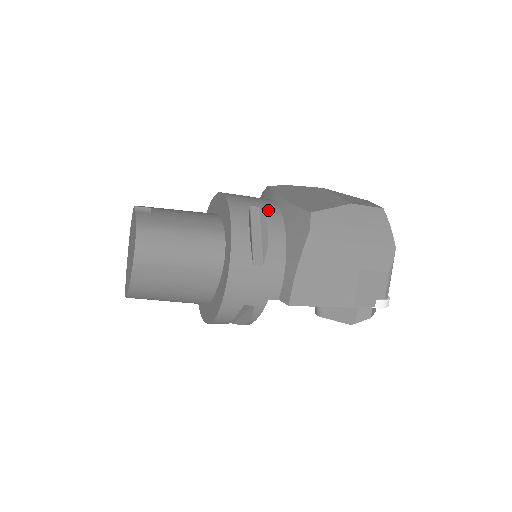
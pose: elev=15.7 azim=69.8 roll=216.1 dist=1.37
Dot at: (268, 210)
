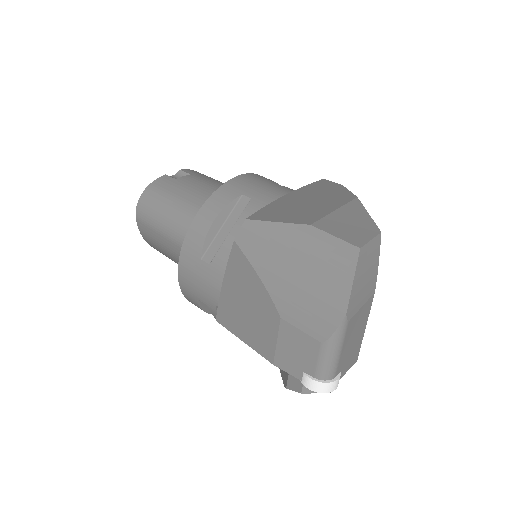
Dot at: (257, 205)
